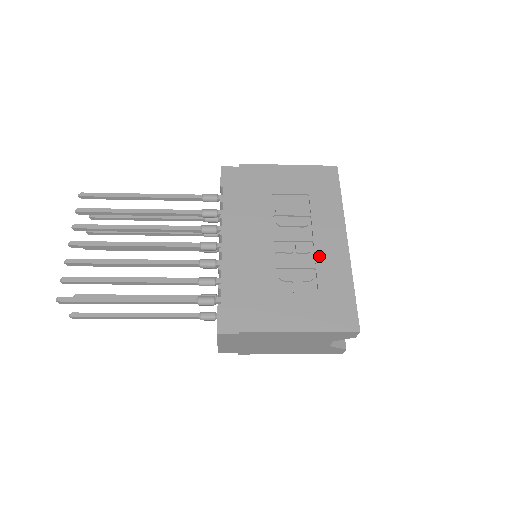
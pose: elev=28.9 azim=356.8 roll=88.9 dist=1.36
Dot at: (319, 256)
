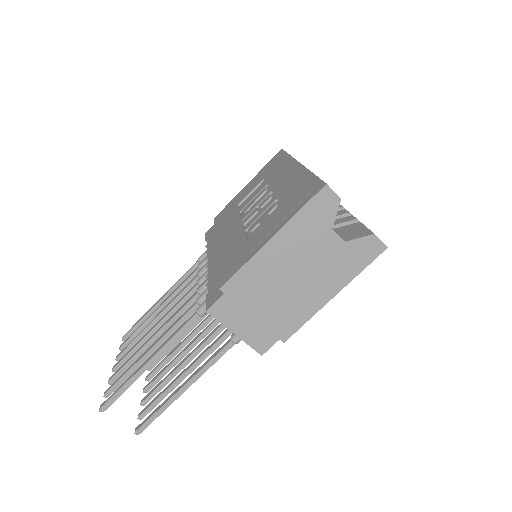
Dot at: (278, 191)
